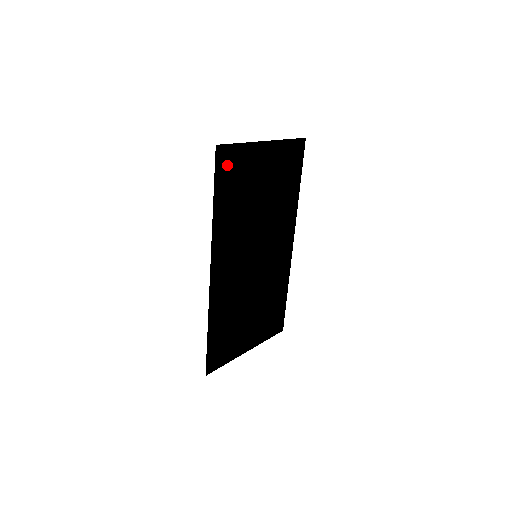
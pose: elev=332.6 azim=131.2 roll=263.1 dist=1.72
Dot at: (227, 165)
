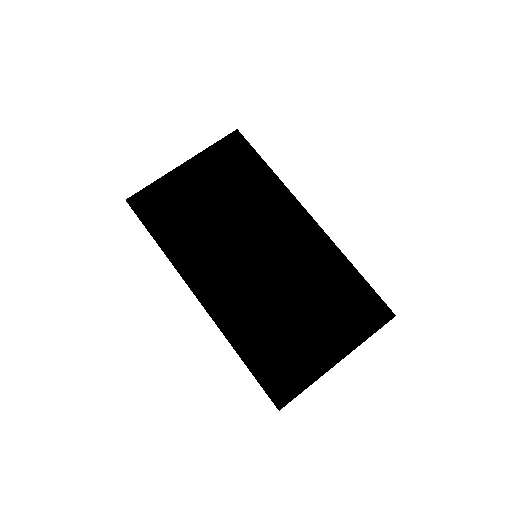
Dot at: (149, 206)
